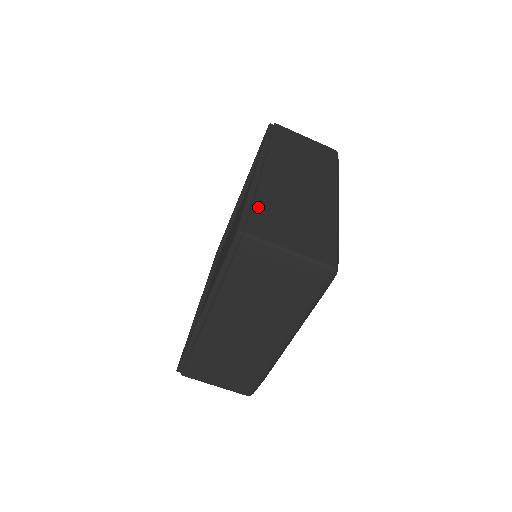
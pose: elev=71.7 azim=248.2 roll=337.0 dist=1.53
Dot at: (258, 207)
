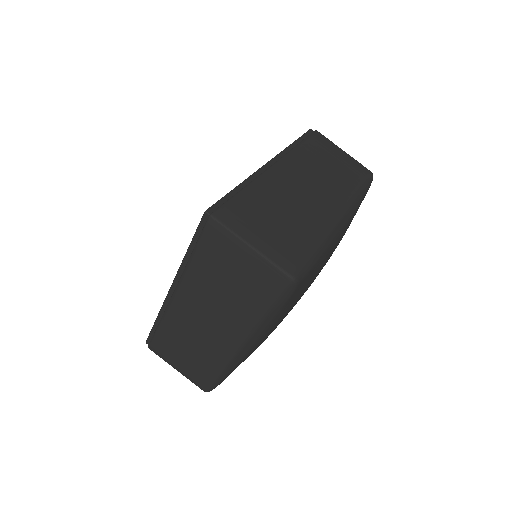
Dot at: (241, 196)
